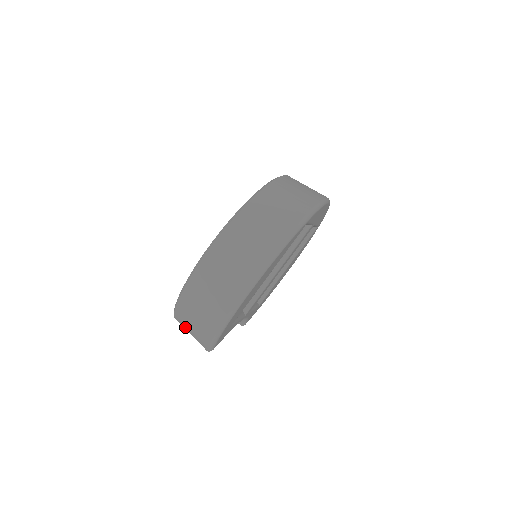
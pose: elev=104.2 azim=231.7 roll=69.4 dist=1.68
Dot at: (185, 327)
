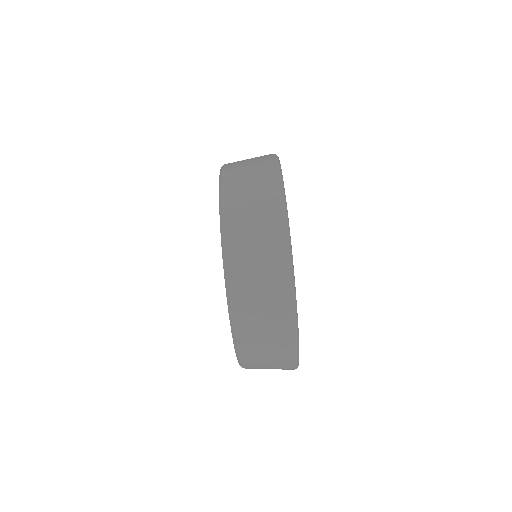
Dot at: occluded
